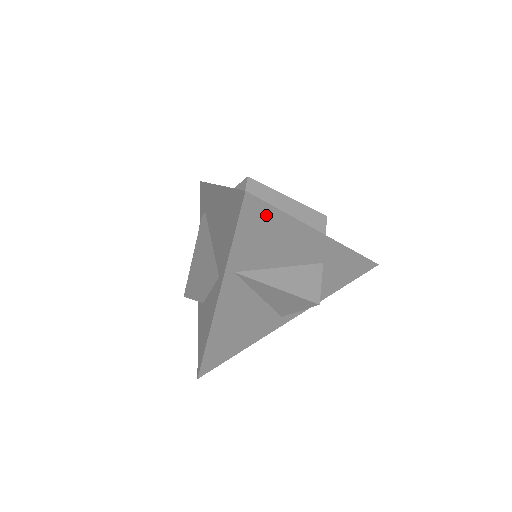
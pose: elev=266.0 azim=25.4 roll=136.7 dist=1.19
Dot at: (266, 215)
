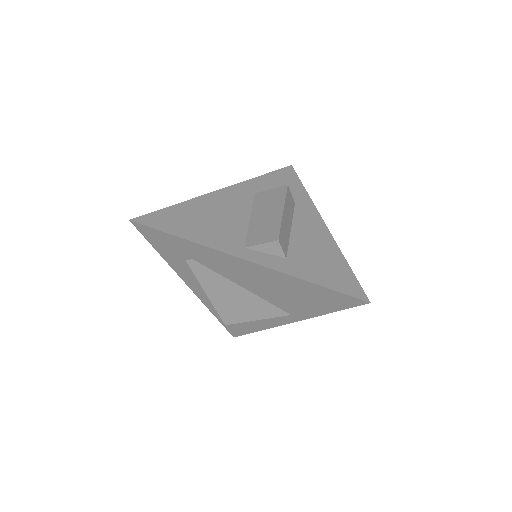
Dot at: occluded
